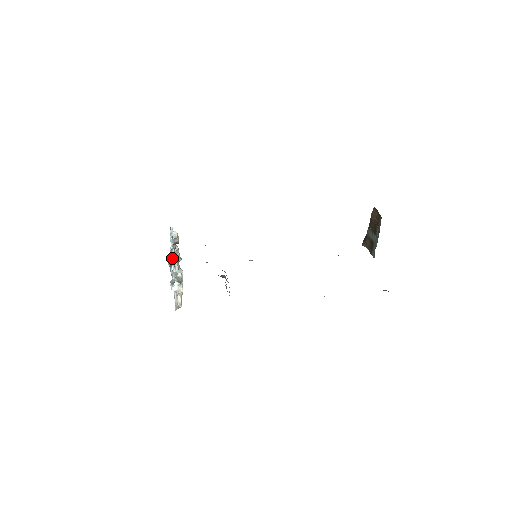
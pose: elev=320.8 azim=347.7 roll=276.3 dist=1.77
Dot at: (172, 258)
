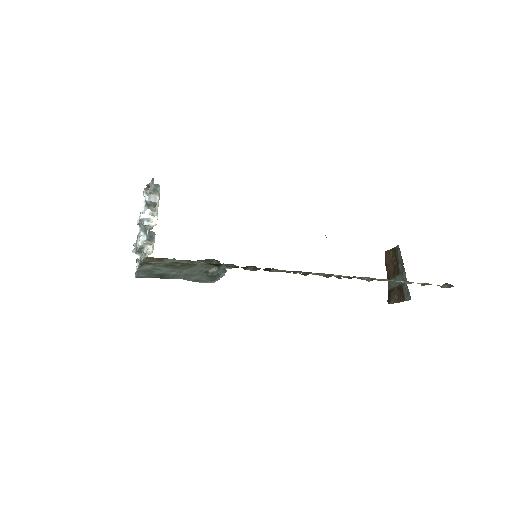
Dot at: (144, 195)
